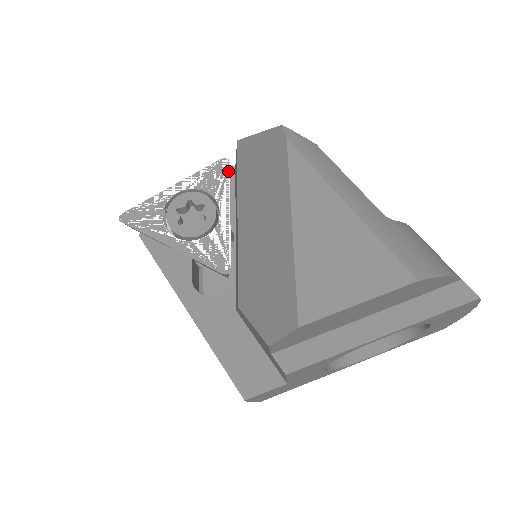
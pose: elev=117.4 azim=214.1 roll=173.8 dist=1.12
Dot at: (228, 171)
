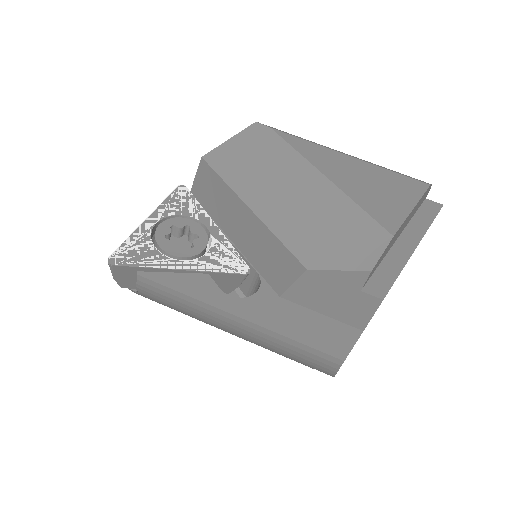
Dot at: (191, 194)
